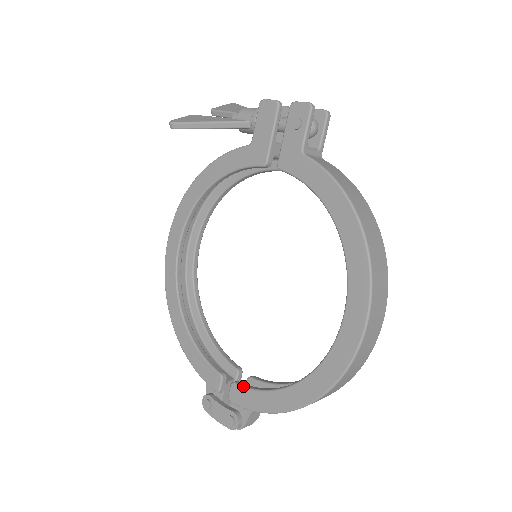
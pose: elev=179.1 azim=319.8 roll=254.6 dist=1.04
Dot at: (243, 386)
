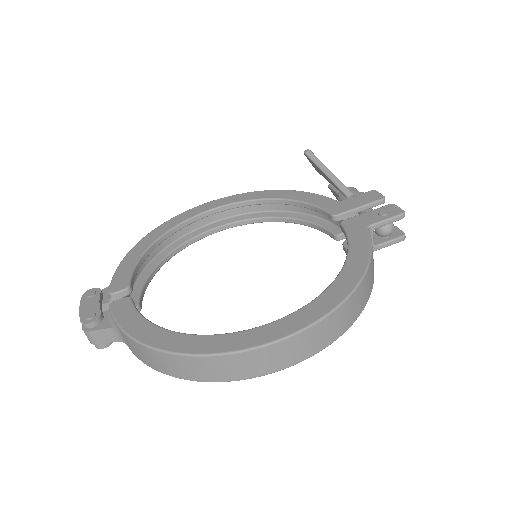
Dot at: occluded
